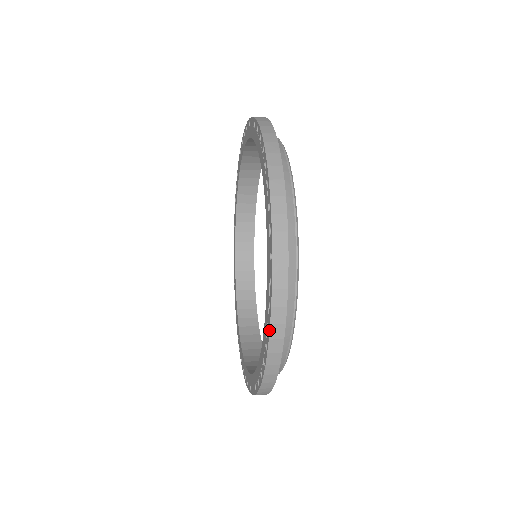
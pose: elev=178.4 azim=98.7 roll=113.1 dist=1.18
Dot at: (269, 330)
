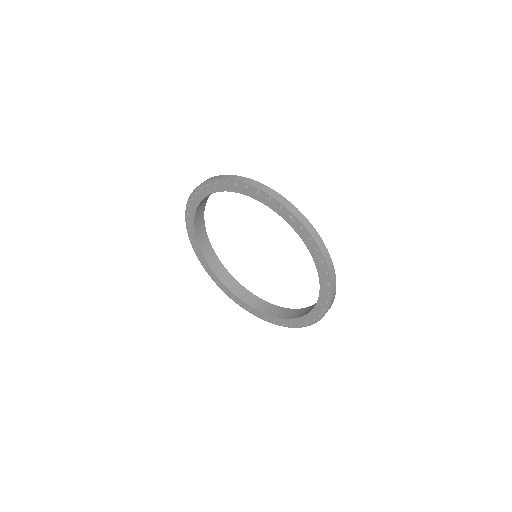
Dot at: occluded
